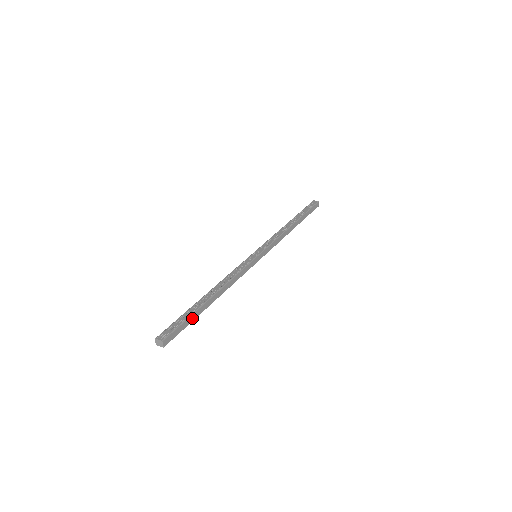
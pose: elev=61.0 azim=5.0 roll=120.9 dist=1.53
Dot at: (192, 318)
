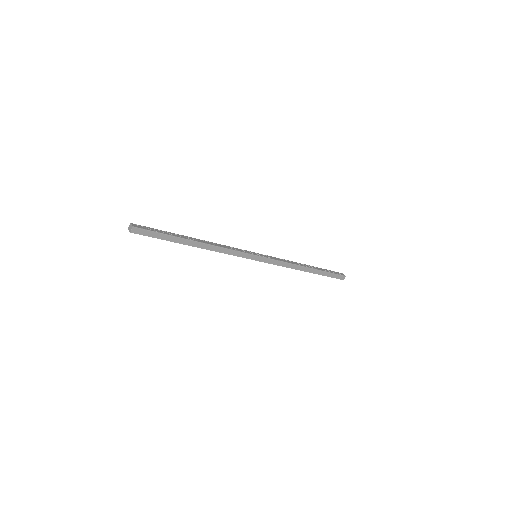
Dot at: (168, 238)
